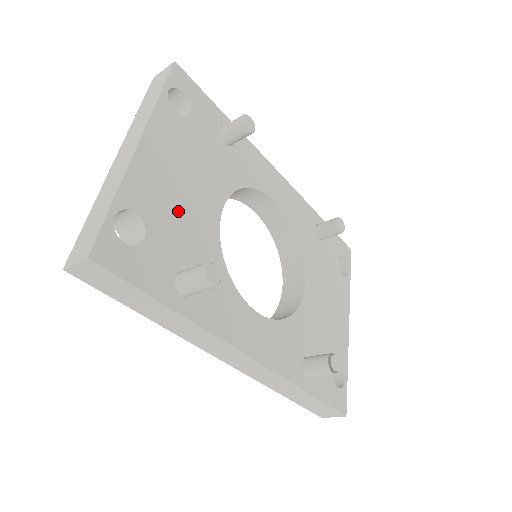
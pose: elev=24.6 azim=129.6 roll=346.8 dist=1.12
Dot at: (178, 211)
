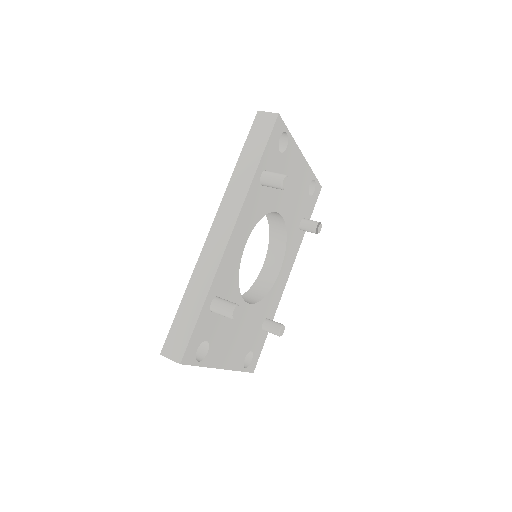
Dot at: (245, 336)
